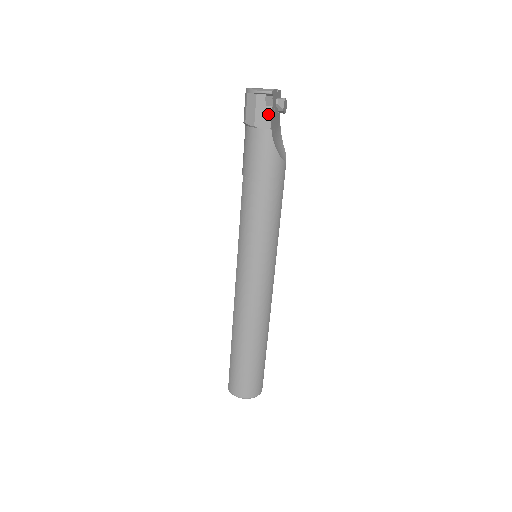
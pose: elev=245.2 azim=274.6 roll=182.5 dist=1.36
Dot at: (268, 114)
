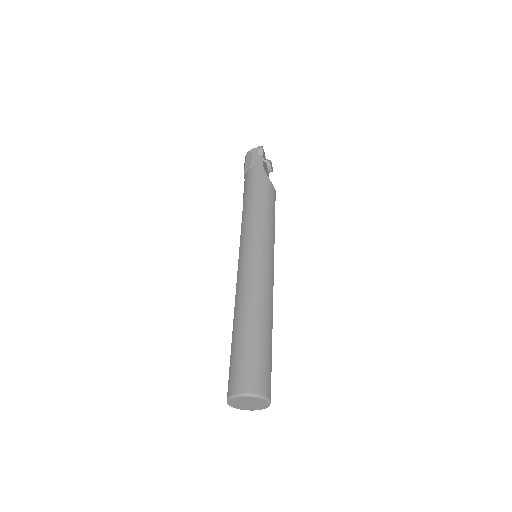
Dot at: (260, 158)
